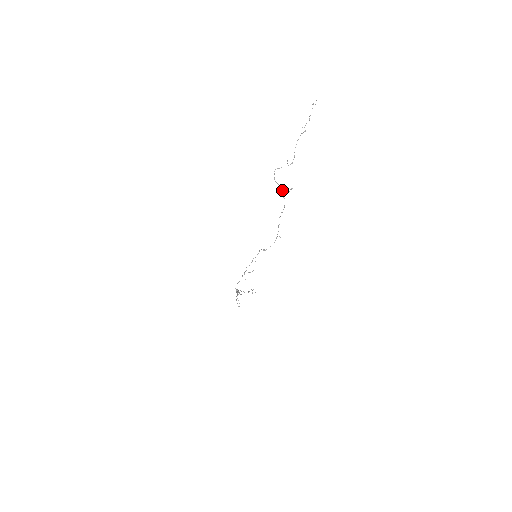
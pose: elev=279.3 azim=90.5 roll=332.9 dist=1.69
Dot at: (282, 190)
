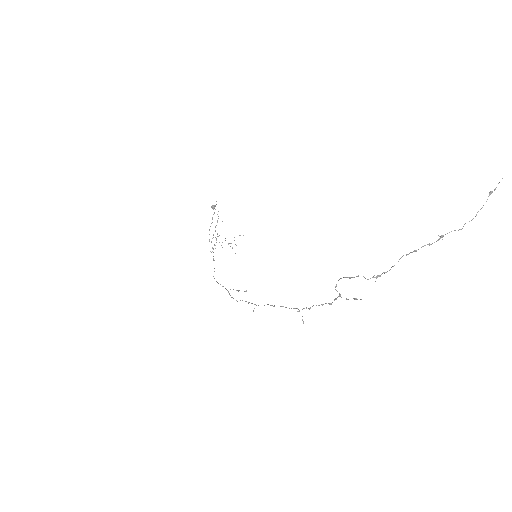
Dot at: (339, 296)
